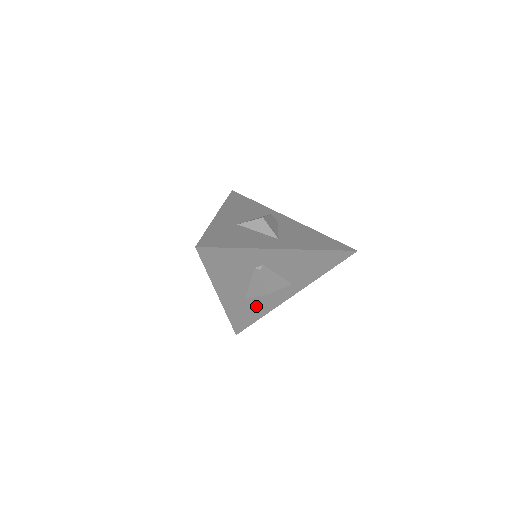
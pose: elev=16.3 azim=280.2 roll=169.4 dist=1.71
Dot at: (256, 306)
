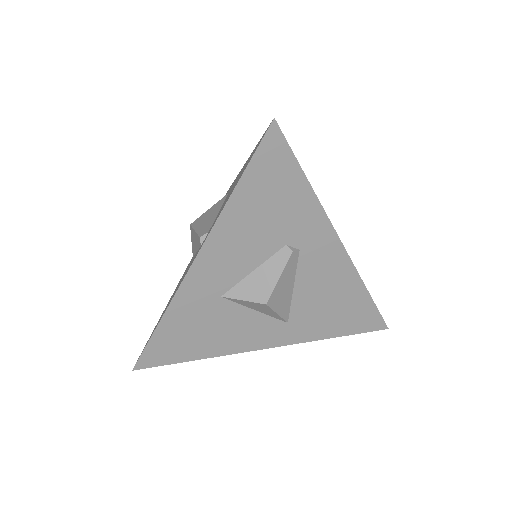
Dot at: (214, 328)
